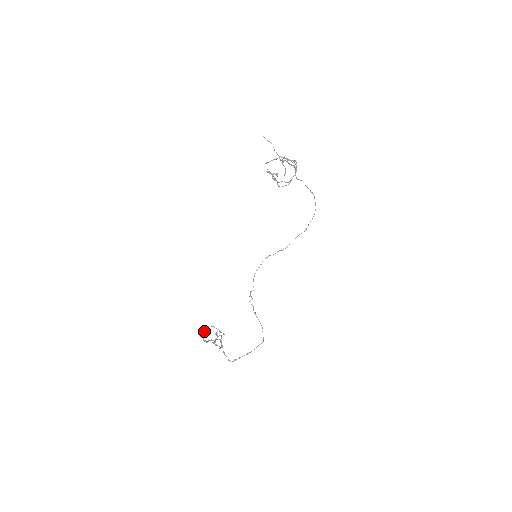
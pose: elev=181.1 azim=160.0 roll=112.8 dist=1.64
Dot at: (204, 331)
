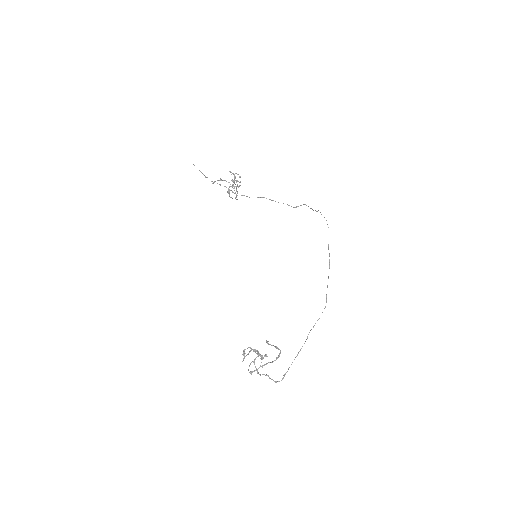
Dot at: (246, 355)
